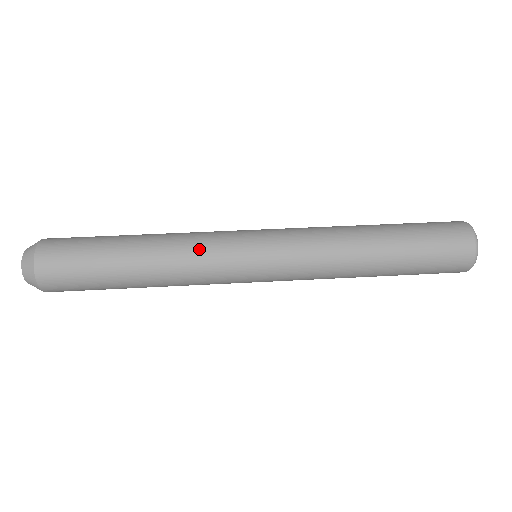
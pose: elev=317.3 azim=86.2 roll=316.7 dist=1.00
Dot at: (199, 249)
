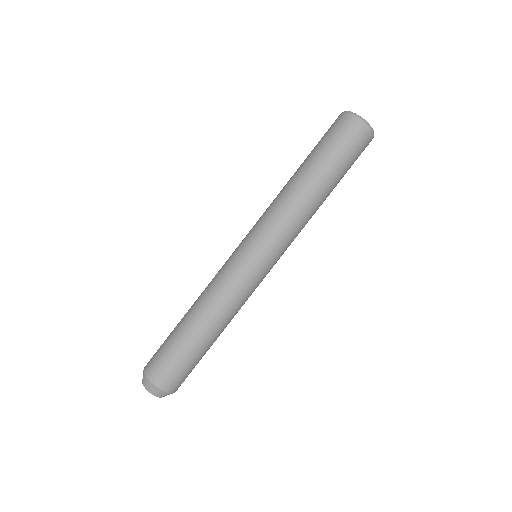
Dot at: (233, 295)
